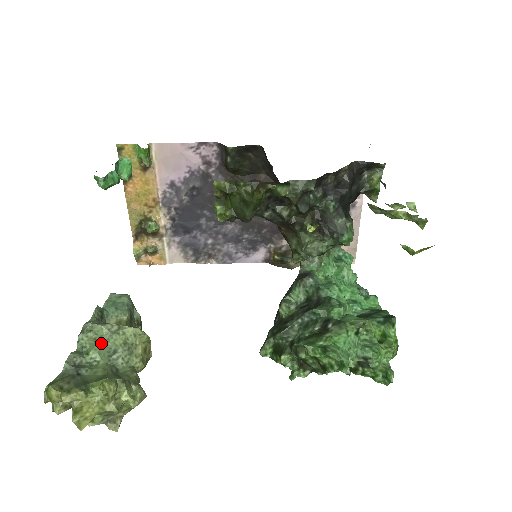
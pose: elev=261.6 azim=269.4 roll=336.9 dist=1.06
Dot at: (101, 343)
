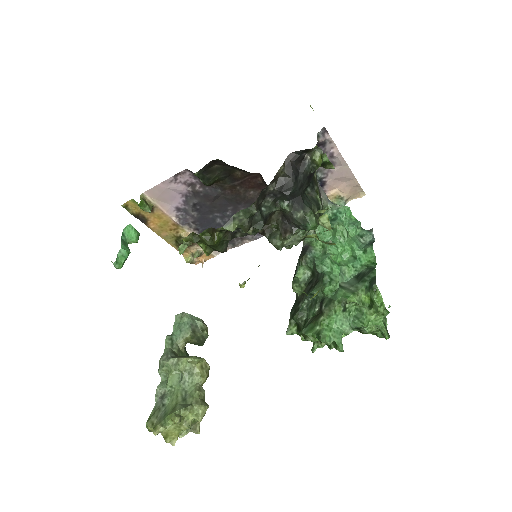
Dot at: (172, 374)
